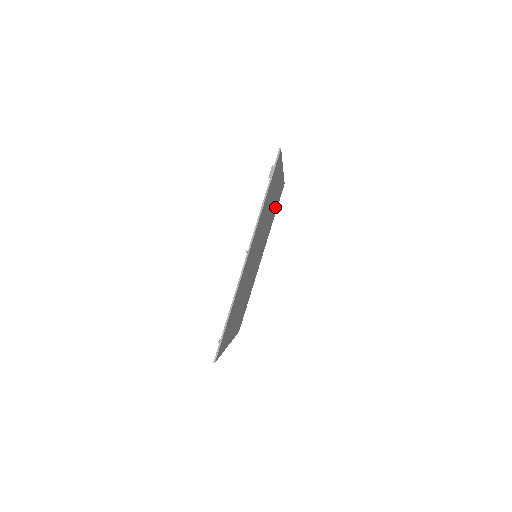
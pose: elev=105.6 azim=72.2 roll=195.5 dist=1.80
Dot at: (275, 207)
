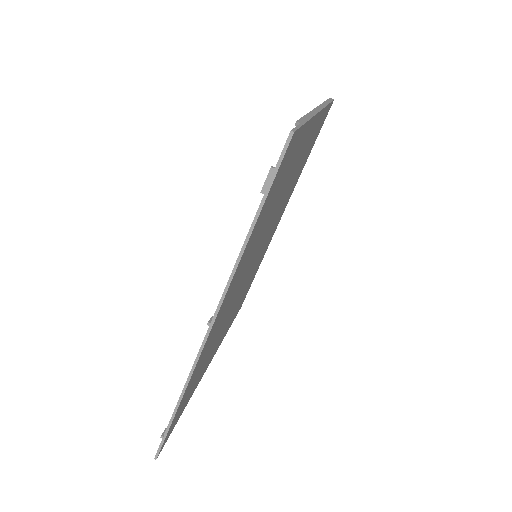
Dot at: (308, 151)
